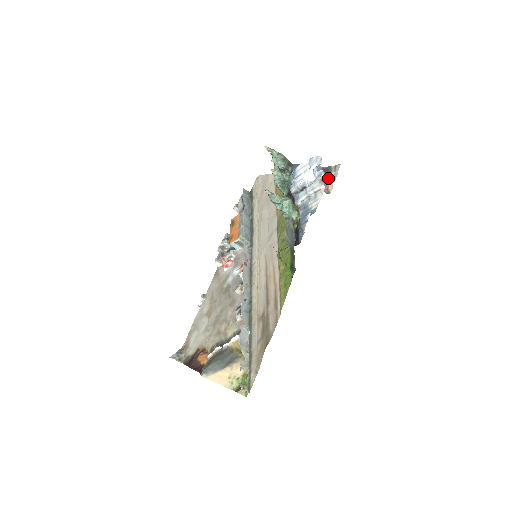
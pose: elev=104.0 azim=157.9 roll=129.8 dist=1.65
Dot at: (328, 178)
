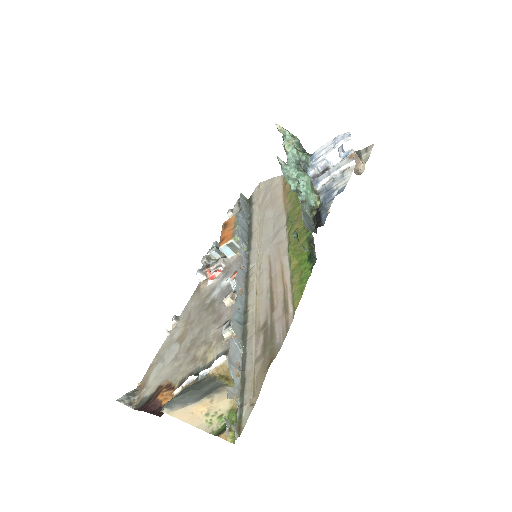
Dot at: (358, 157)
